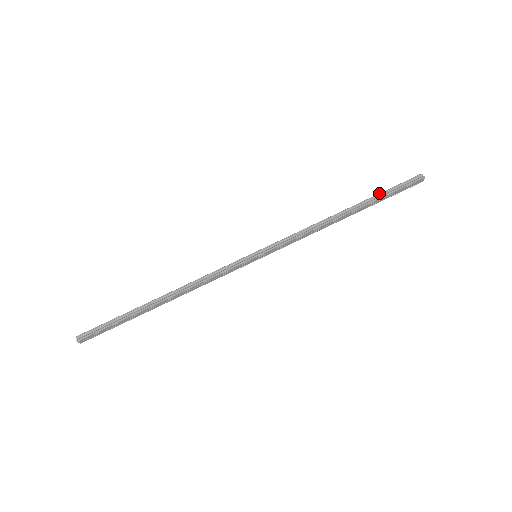
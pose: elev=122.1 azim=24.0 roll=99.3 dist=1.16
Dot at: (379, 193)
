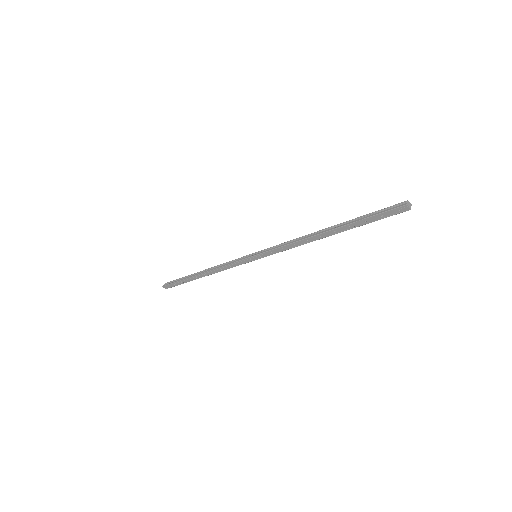
Dot at: occluded
